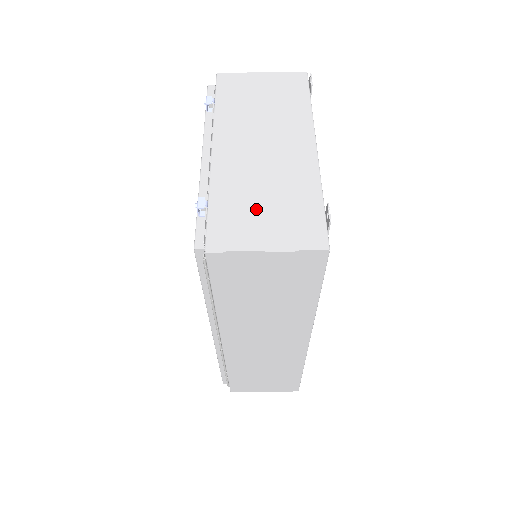
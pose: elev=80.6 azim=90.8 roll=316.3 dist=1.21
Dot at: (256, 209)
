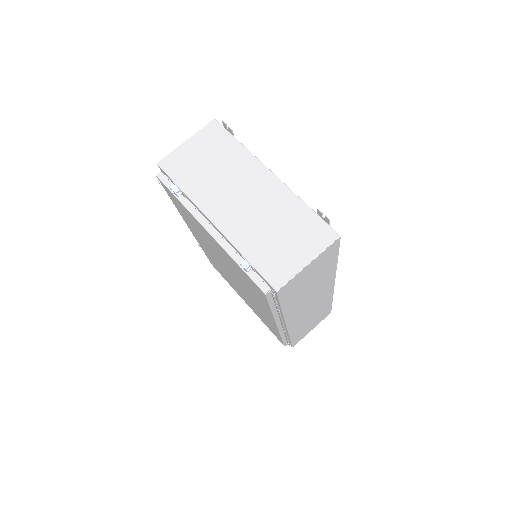
Dot at: (278, 243)
